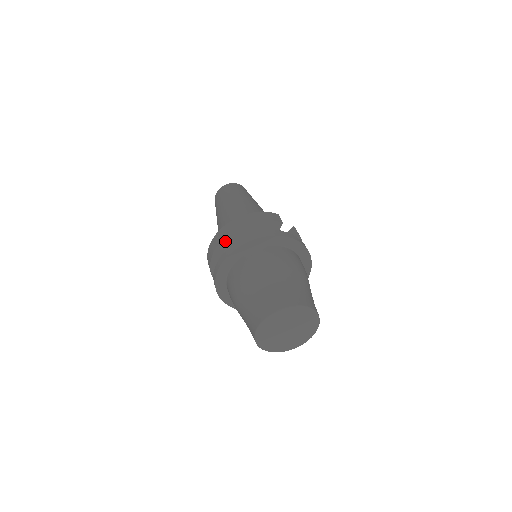
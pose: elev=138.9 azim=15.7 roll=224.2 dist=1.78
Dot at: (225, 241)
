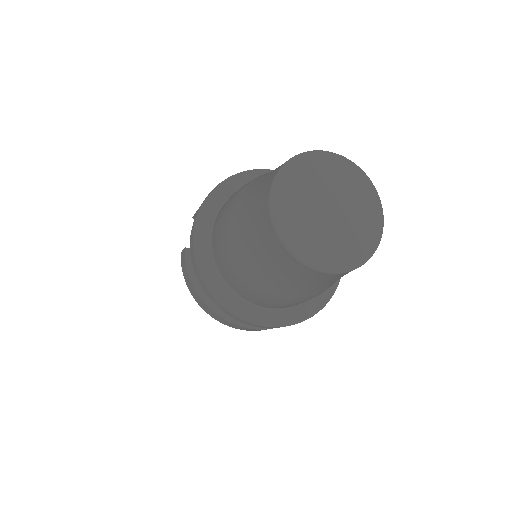
Dot at: occluded
